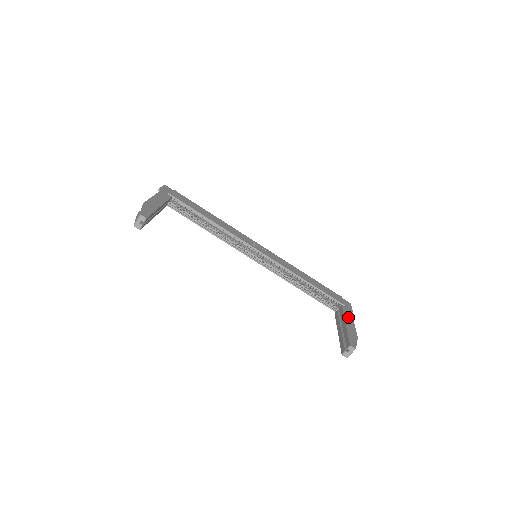
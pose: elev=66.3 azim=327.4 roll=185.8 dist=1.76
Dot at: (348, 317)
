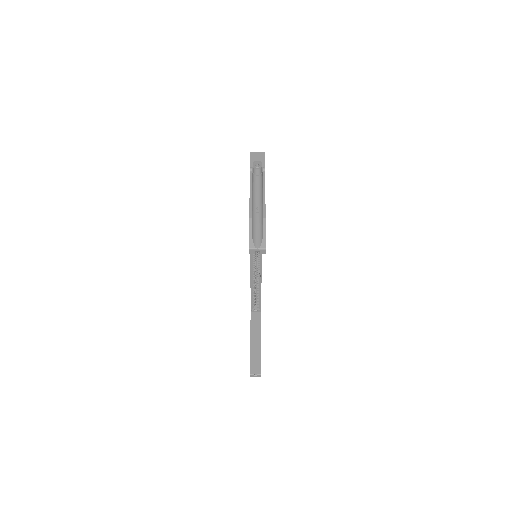
Dot at: occluded
